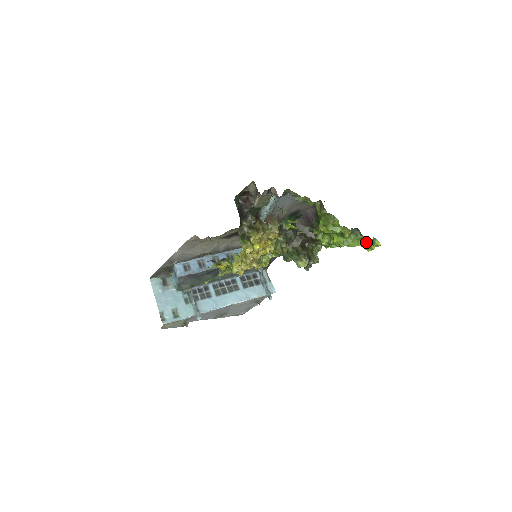
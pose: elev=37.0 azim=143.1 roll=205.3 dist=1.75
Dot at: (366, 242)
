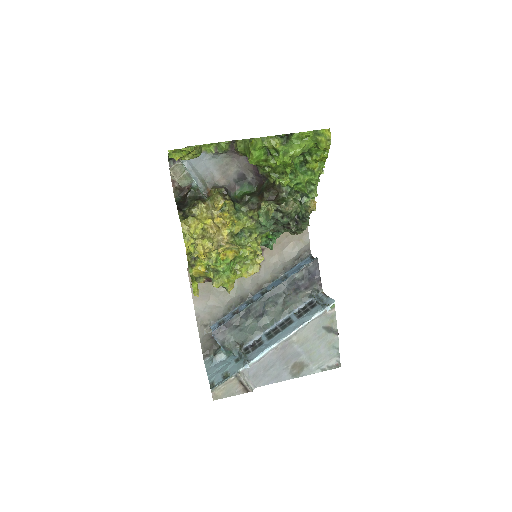
Dot at: (310, 140)
